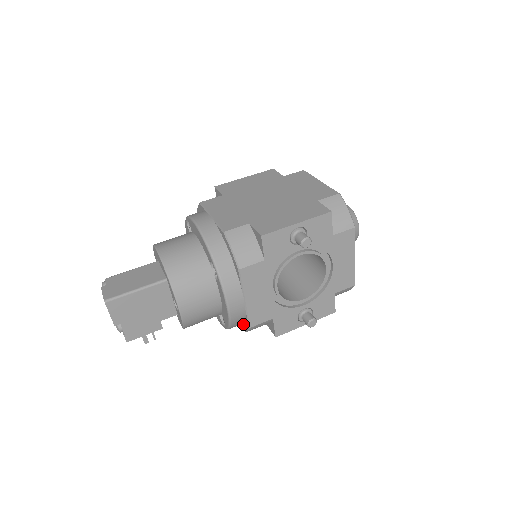
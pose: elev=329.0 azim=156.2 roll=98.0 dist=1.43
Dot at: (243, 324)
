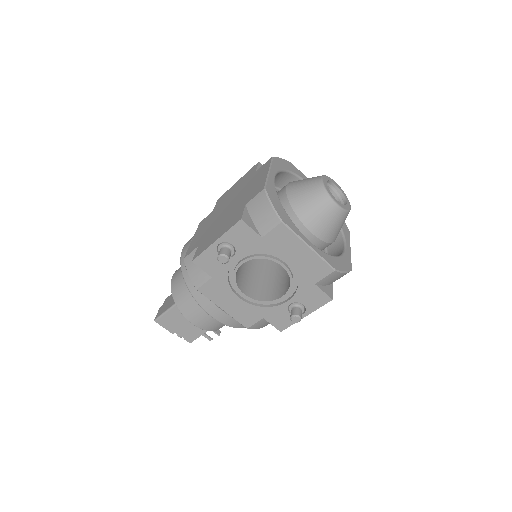
Dot at: occluded
